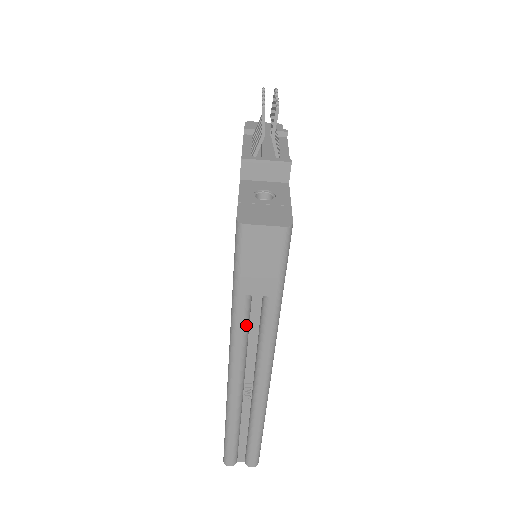
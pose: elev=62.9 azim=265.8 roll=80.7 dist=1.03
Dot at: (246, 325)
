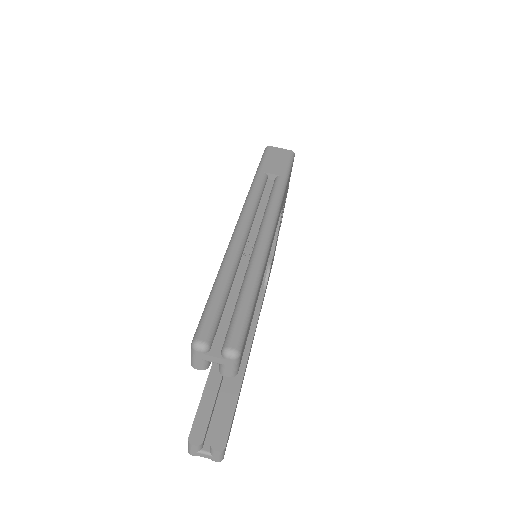
Dot at: (261, 189)
